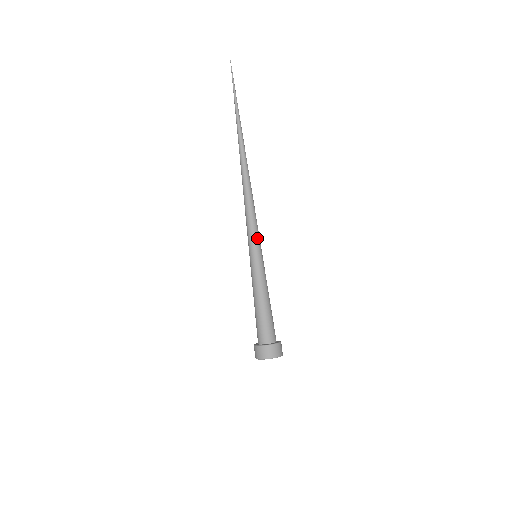
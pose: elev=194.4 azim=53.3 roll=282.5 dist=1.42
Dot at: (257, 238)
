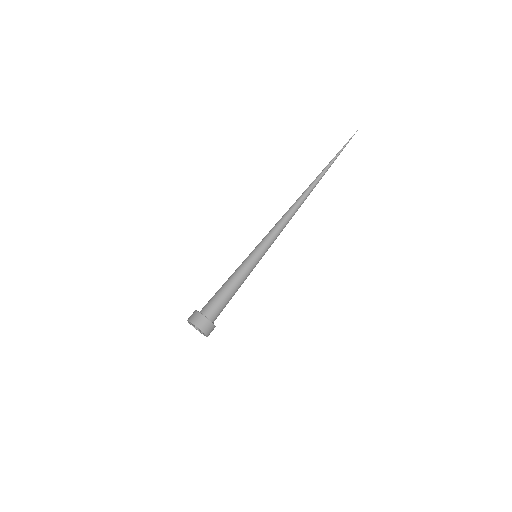
Dot at: (265, 242)
